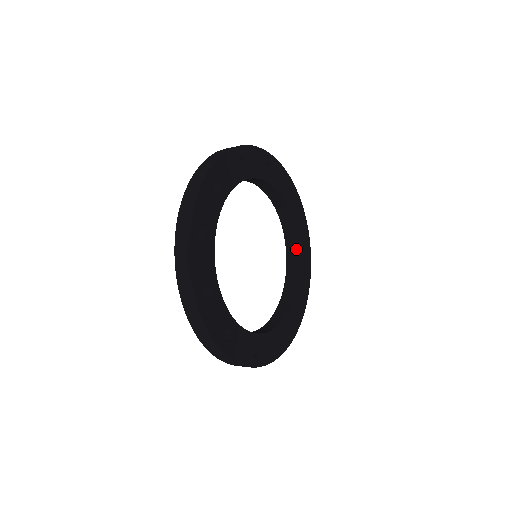
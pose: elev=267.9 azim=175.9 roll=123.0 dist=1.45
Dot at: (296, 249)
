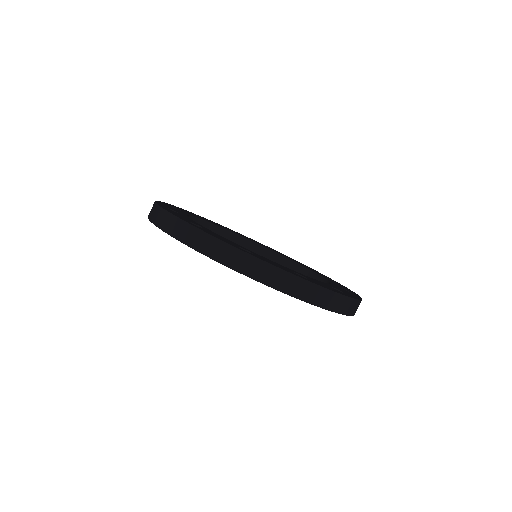
Dot at: (248, 241)
